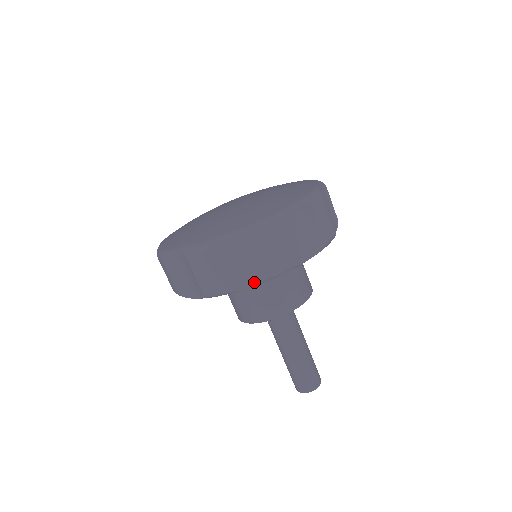
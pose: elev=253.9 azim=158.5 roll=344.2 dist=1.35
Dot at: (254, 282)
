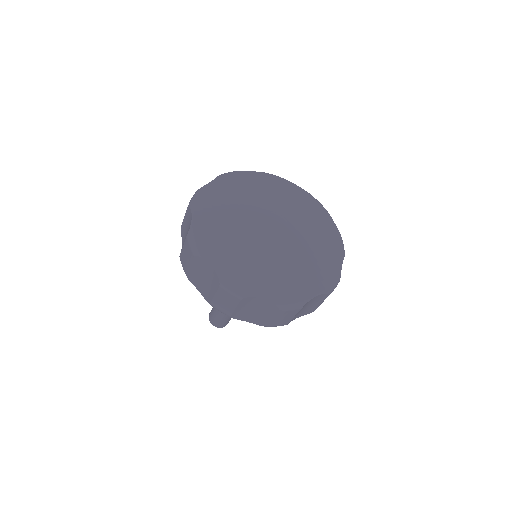
Dot at: (203, 294)
